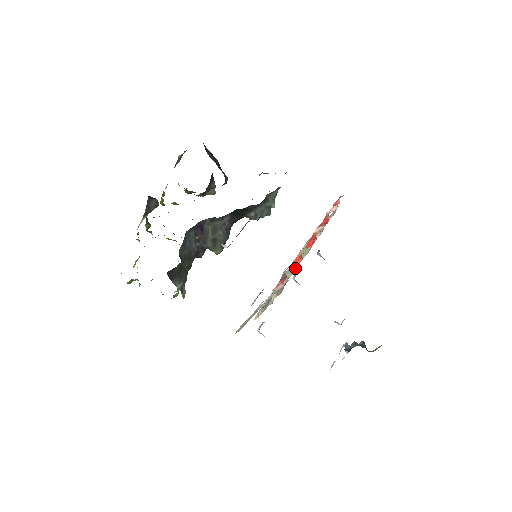
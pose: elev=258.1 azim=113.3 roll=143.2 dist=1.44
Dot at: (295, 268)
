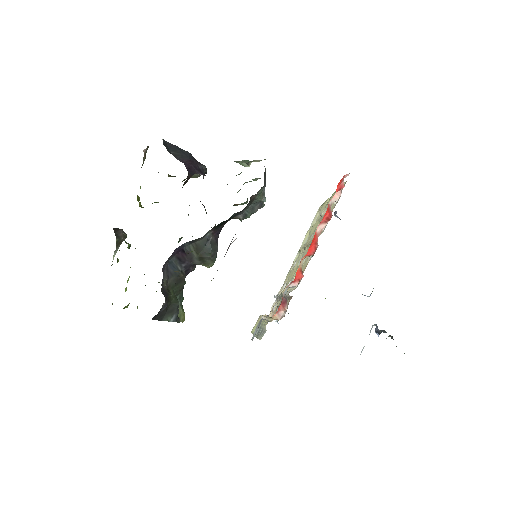
Dot at: occluded
